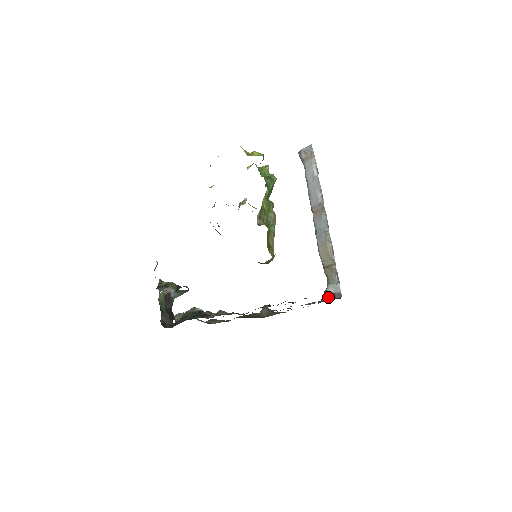
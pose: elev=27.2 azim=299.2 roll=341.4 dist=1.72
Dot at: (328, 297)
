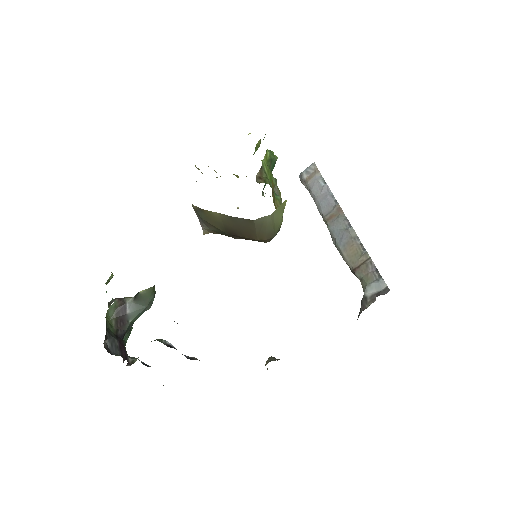
Dot at: (369, 302)
